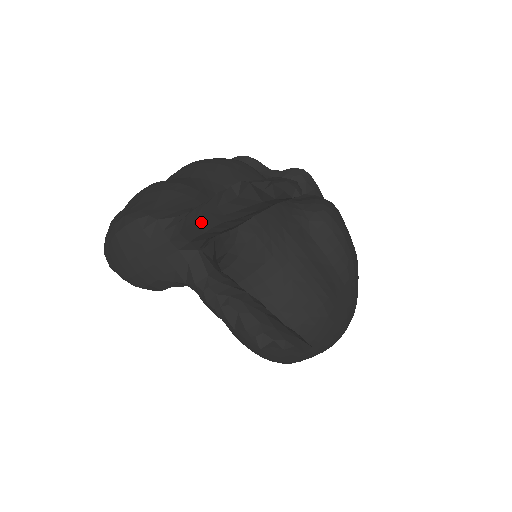
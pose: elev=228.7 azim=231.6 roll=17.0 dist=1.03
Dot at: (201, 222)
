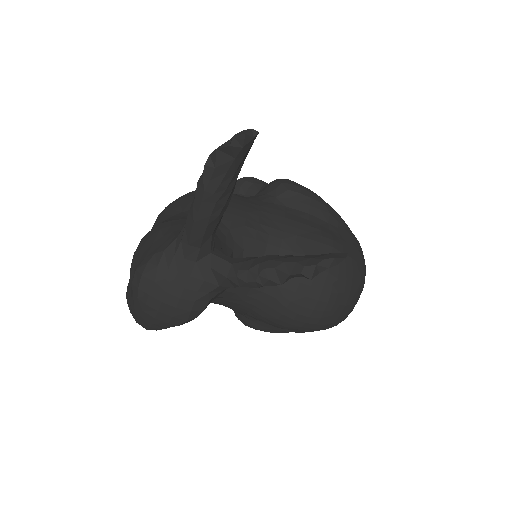
Dot at: (199, 217)
